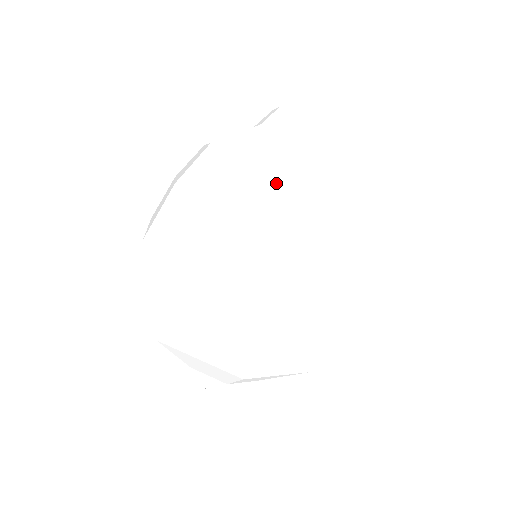
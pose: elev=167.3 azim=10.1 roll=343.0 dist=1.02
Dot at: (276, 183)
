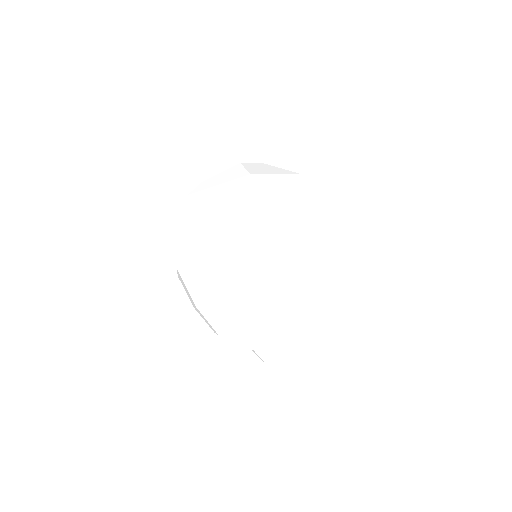
Dot at: (236, 191)
